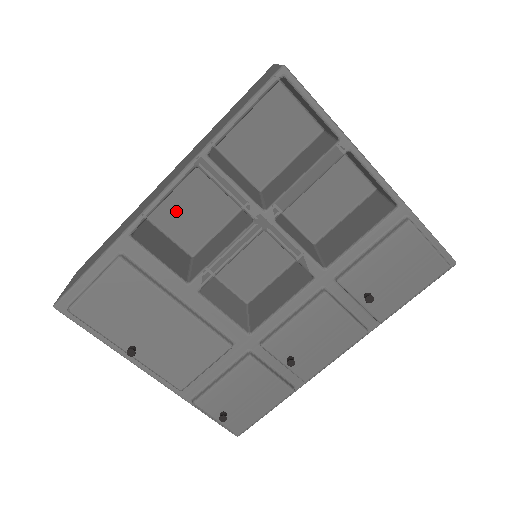
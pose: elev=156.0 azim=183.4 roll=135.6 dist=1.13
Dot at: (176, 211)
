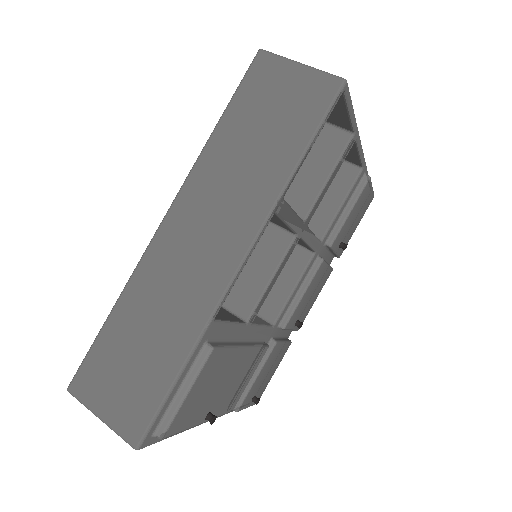
Dot at: occluded
